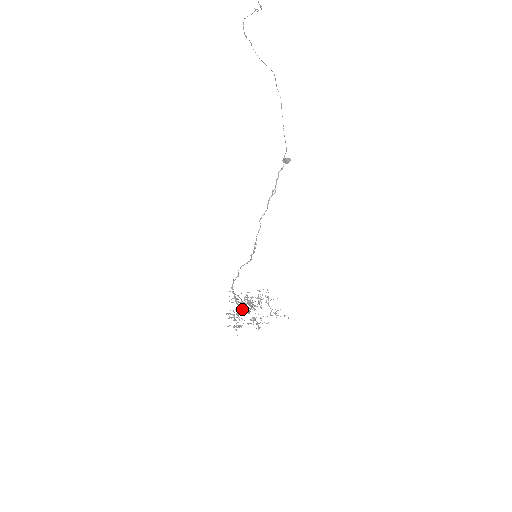
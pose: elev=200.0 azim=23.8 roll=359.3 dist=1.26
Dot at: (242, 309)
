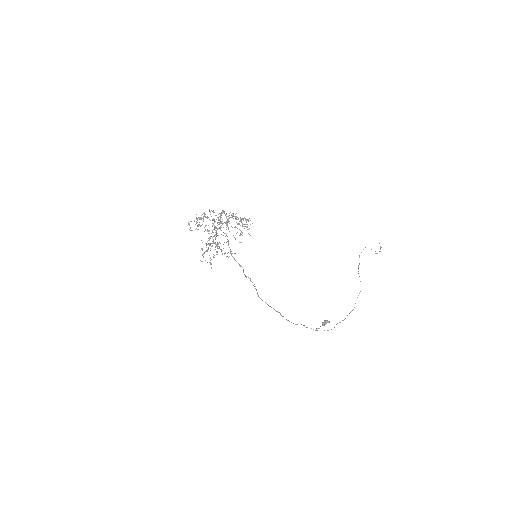
Dot at: (209, 240)
